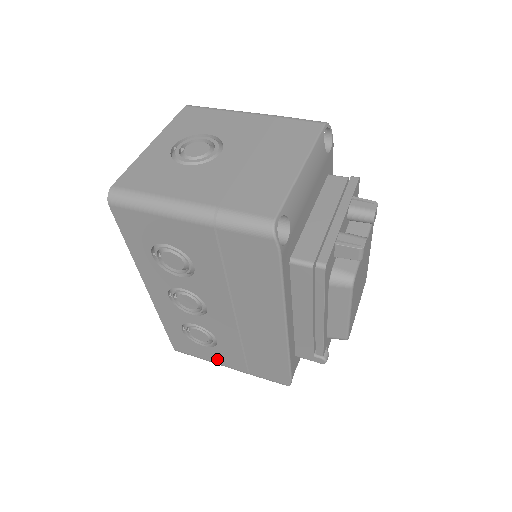
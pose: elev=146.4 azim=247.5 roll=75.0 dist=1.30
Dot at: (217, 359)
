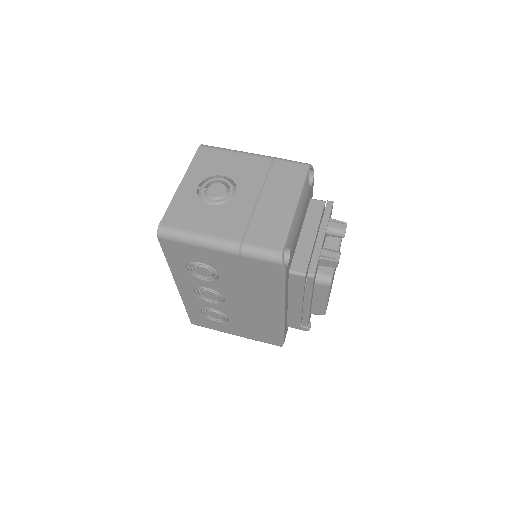
Dot at: (227, 330)
